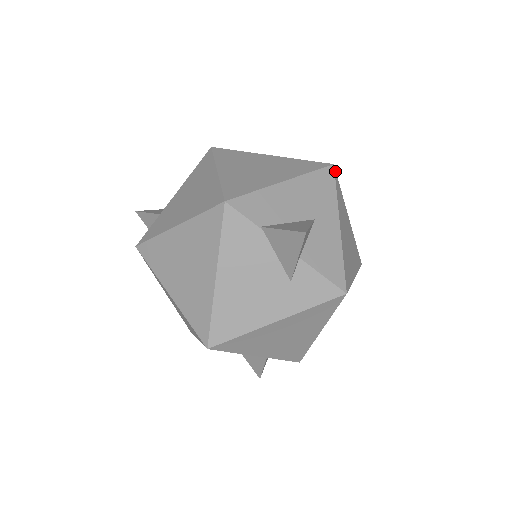
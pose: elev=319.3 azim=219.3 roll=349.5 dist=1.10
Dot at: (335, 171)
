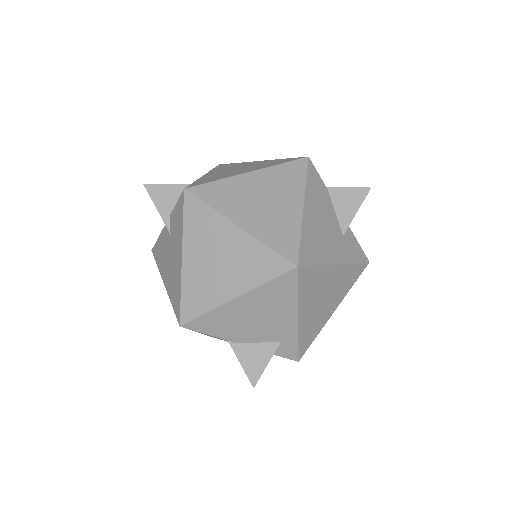
Dot at: occluded
